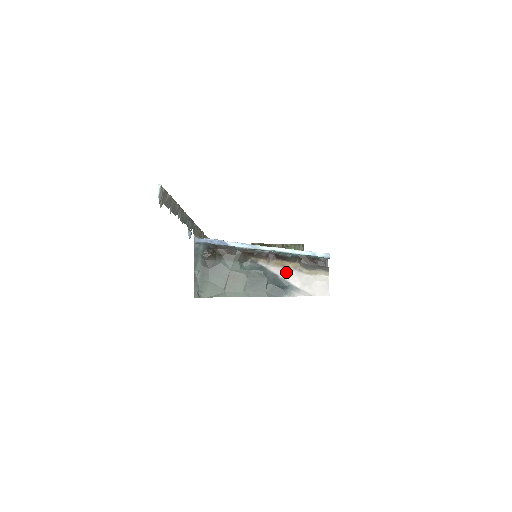
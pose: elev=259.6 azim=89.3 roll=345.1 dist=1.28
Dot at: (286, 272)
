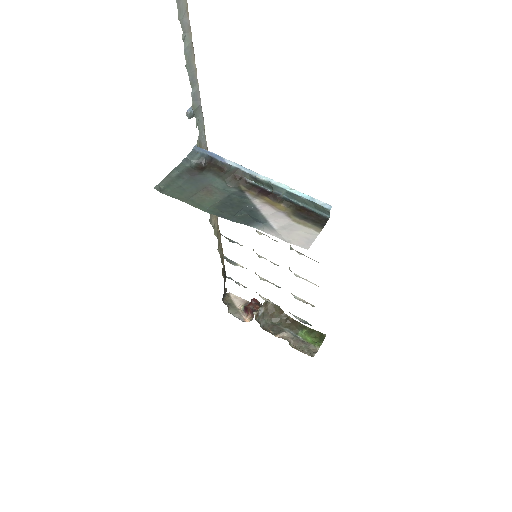
Dot at: (270, 210)
